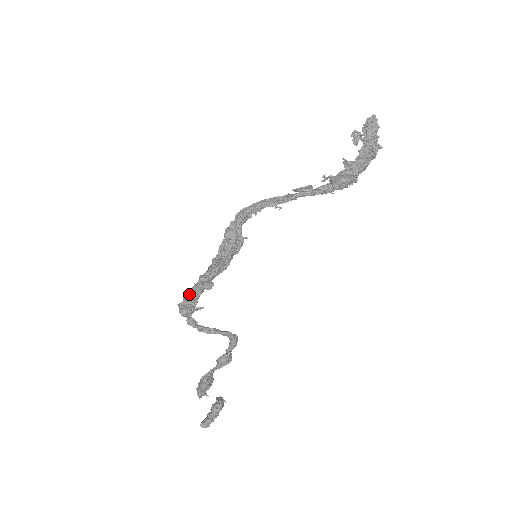
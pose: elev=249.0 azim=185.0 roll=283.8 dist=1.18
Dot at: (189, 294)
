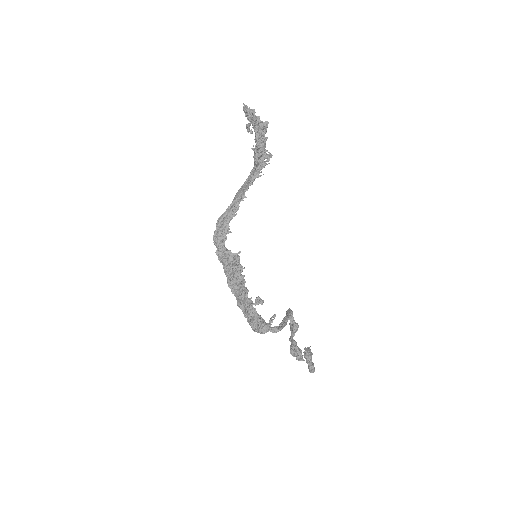
Dot at: (251, 319)
